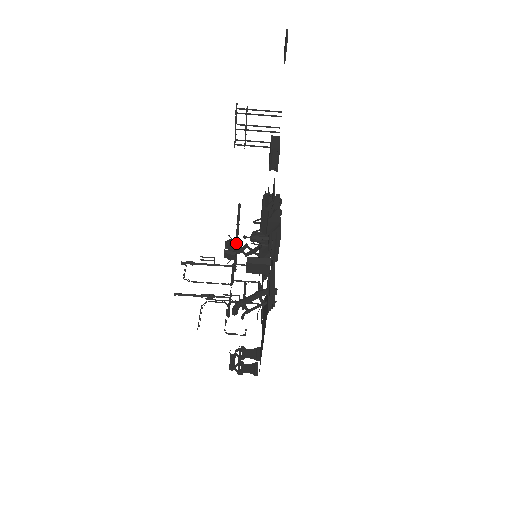
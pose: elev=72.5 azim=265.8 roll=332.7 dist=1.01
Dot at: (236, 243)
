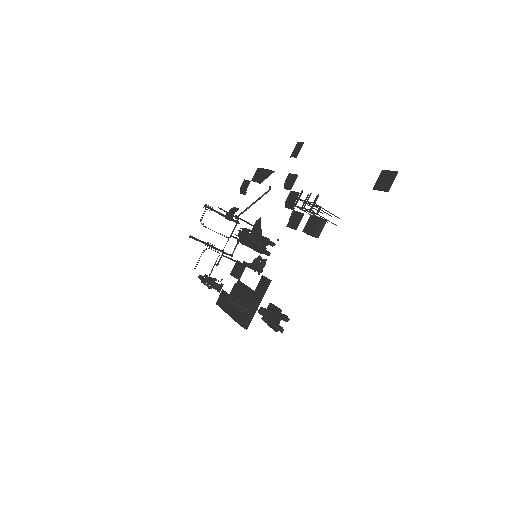
Dot at: (250, 230)
